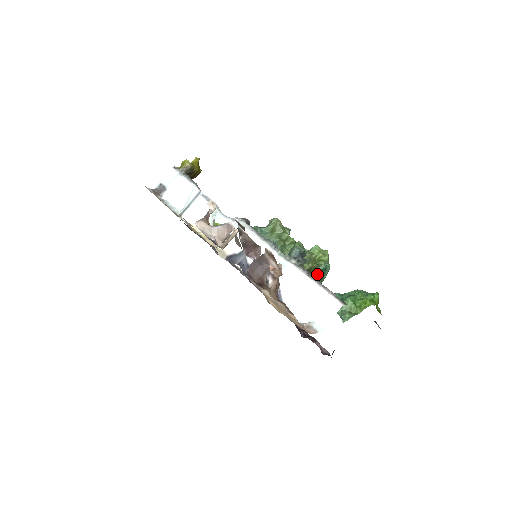
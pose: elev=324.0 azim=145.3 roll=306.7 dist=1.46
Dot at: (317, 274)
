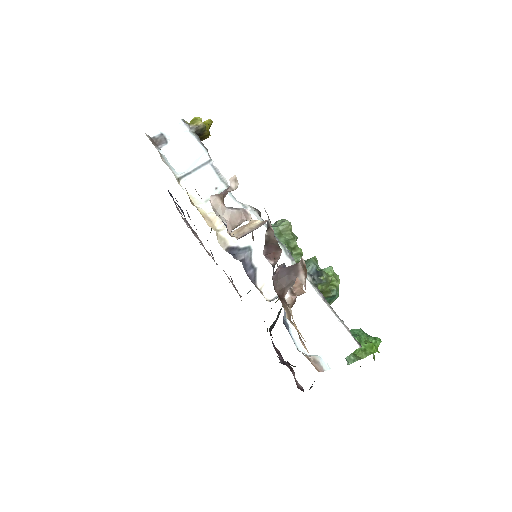
Dot at: occluded
